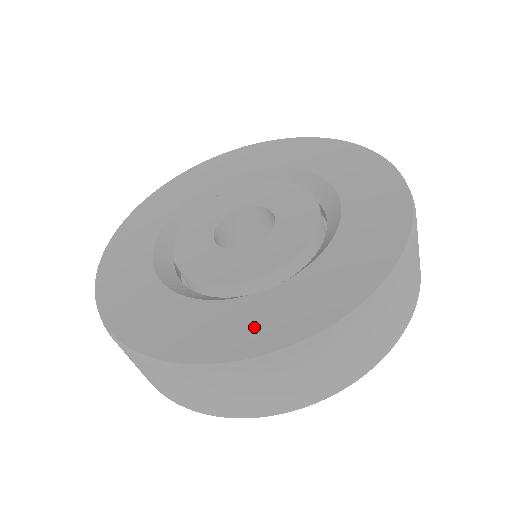
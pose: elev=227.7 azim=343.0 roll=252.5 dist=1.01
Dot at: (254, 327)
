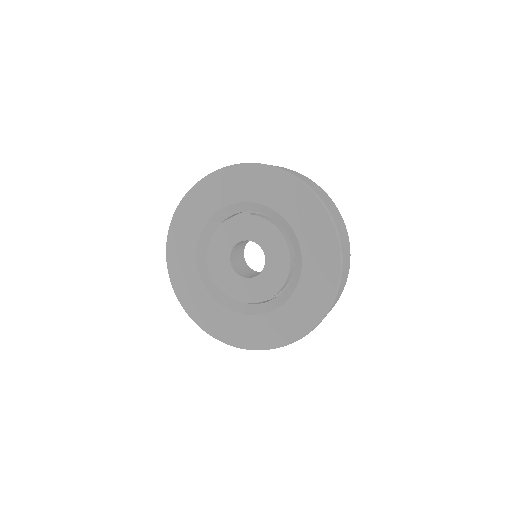
Dot at: (229, 330)
